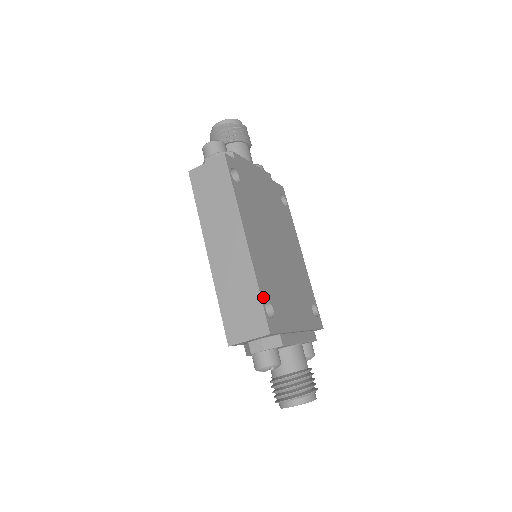
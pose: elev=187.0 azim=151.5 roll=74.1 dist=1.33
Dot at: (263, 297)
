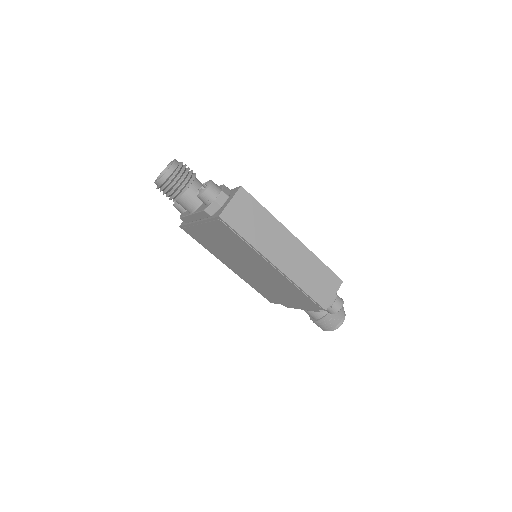
Dot at: (324, 265)
